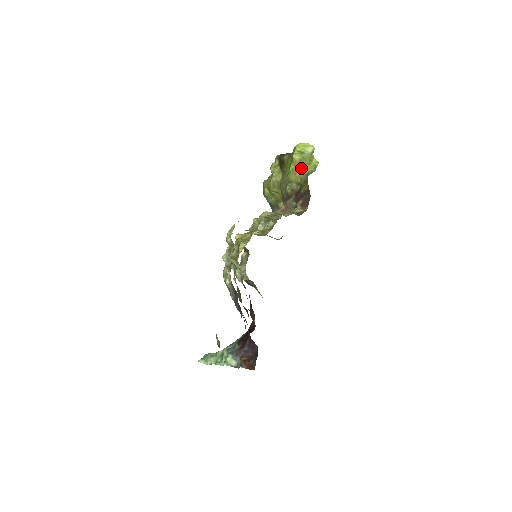
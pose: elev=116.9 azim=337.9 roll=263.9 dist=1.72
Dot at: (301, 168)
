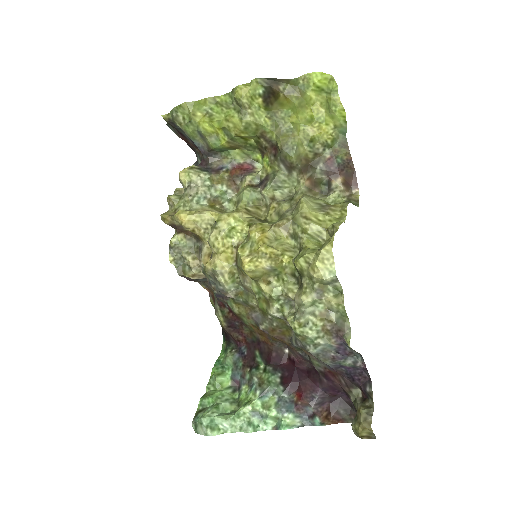
Dot at: (329, 119)
